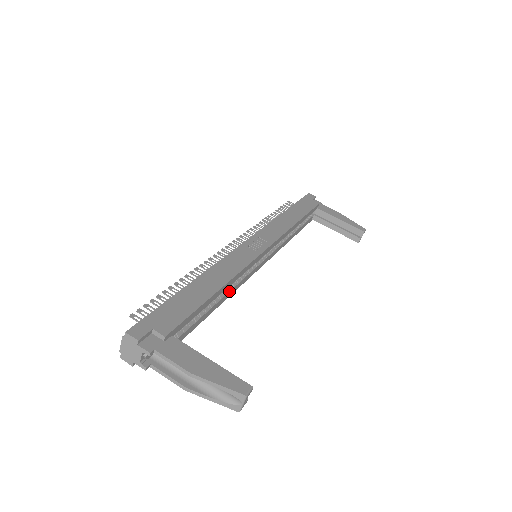
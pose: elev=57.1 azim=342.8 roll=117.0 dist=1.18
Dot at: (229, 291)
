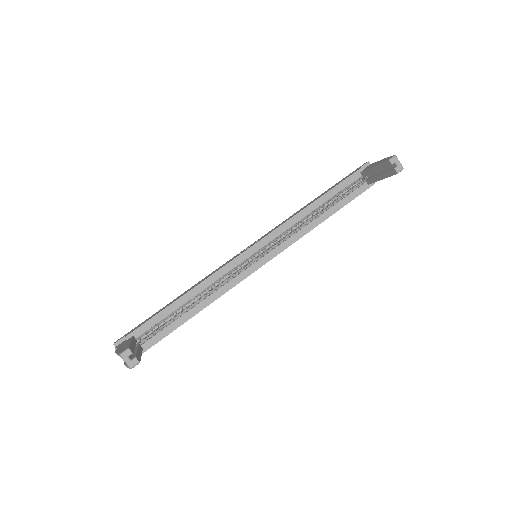
Dot at: (212, 294)
